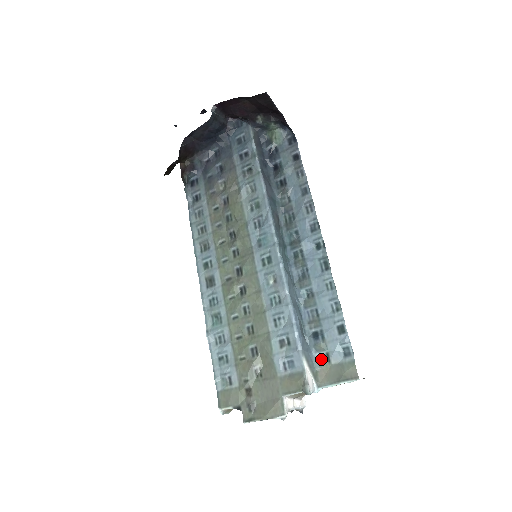
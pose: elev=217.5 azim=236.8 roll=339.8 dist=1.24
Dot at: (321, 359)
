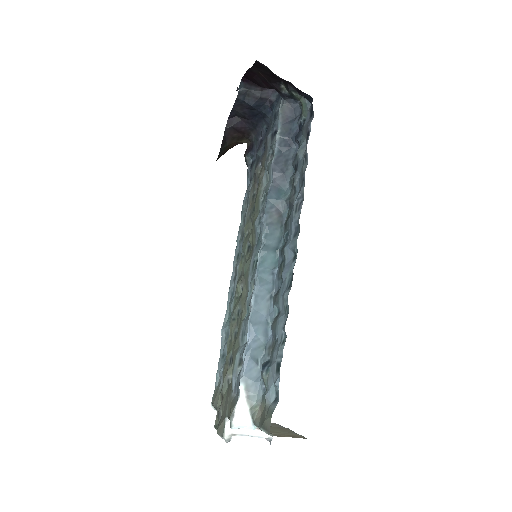
Dot at: (264, 394)
